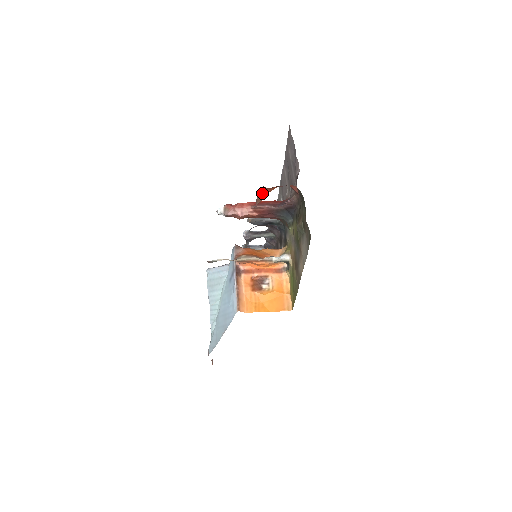
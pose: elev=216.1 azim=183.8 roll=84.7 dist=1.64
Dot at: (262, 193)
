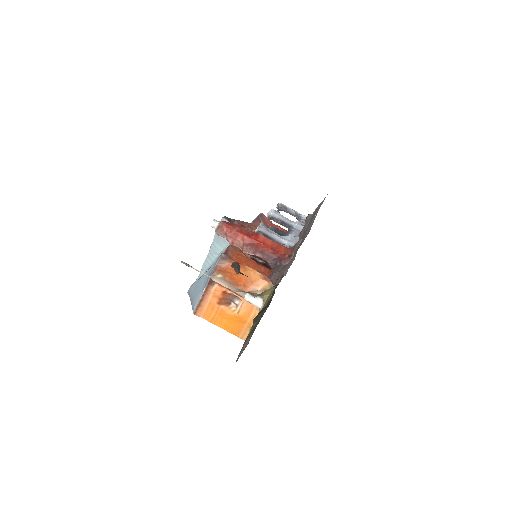
Dot at: (235, 269)
